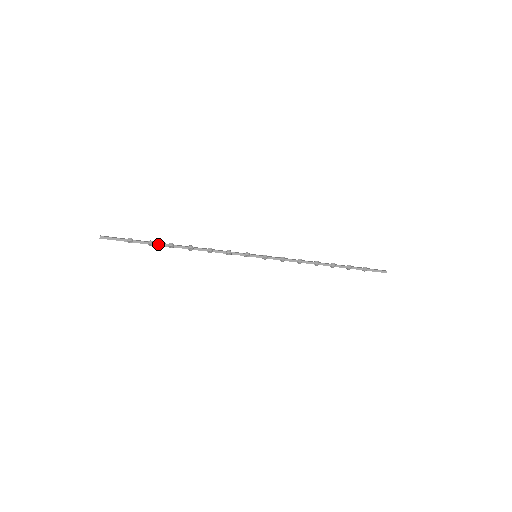
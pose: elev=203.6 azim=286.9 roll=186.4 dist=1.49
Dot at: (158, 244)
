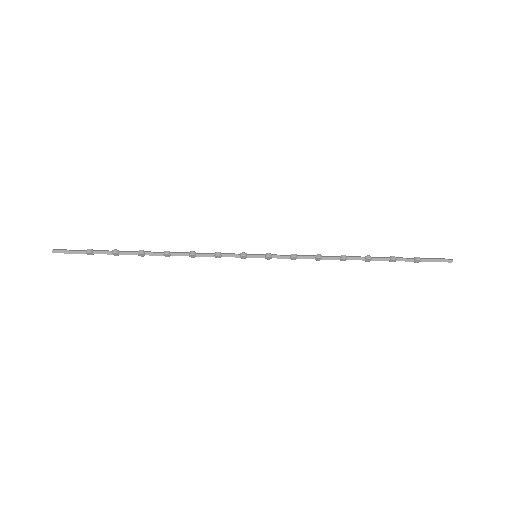
Dot at: (125, 253)
